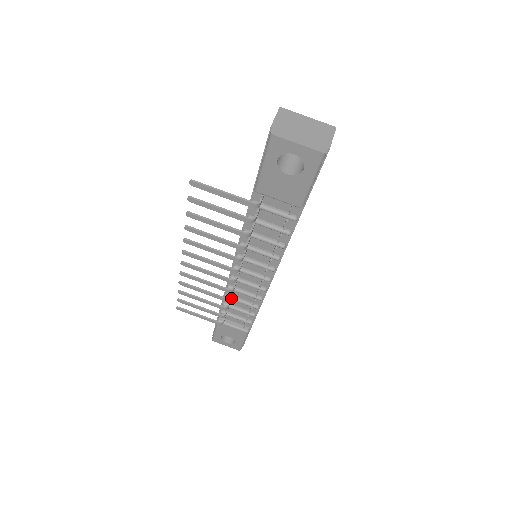
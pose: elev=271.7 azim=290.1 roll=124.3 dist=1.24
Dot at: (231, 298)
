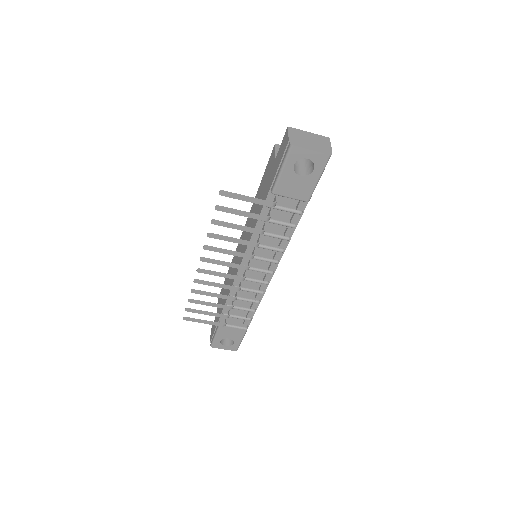
Dot at: occluded
